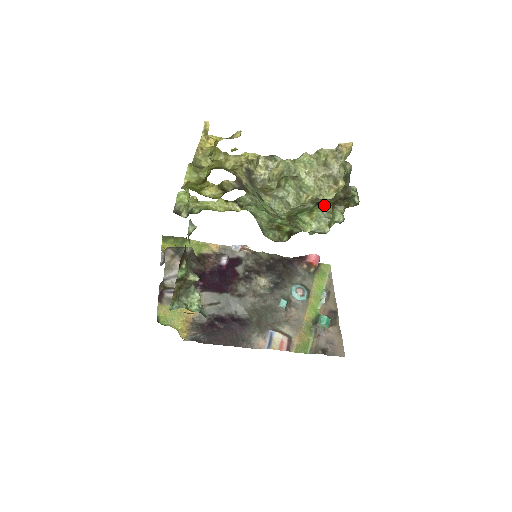
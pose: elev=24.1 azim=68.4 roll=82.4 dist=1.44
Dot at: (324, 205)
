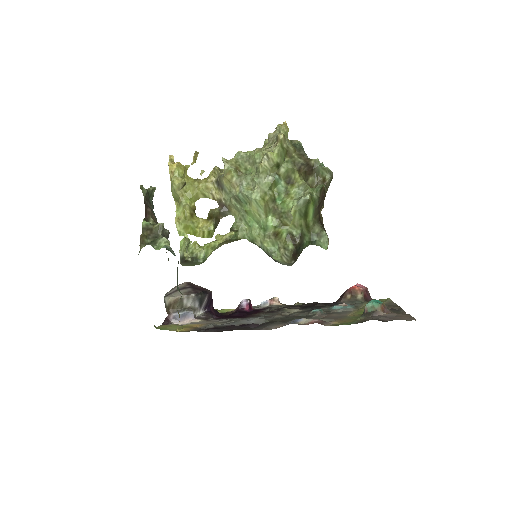
Dot at: (295, 181)
